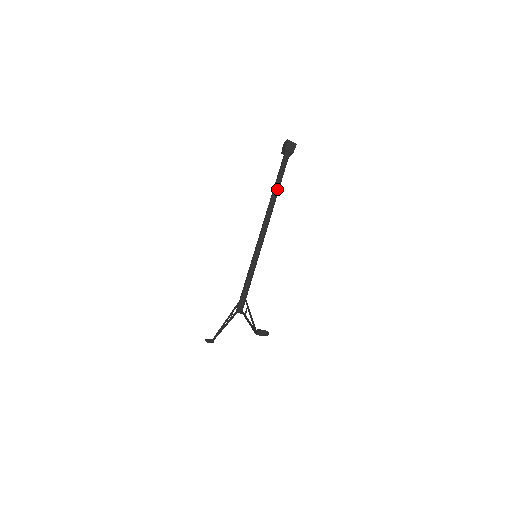
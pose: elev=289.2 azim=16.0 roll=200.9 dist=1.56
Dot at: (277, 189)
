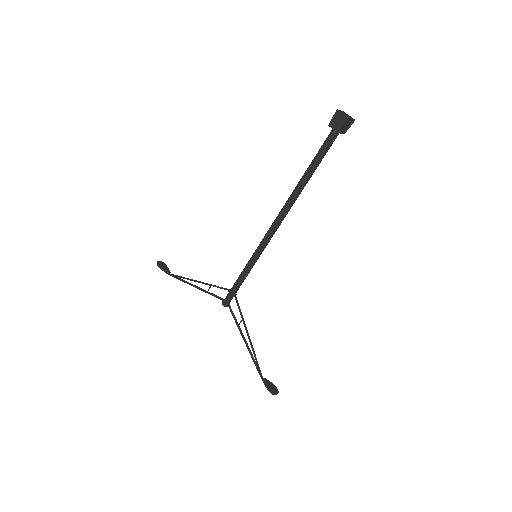
Dot at: occluded
